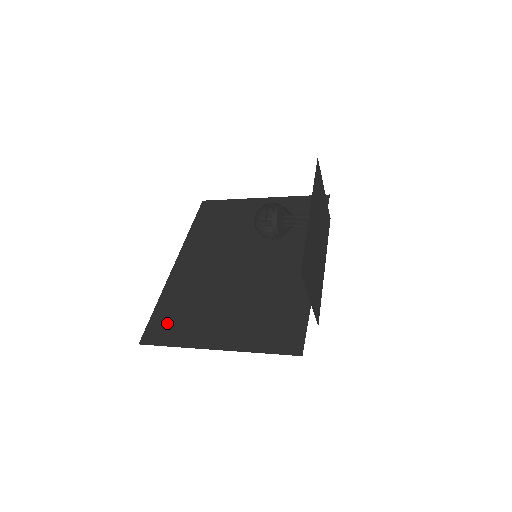
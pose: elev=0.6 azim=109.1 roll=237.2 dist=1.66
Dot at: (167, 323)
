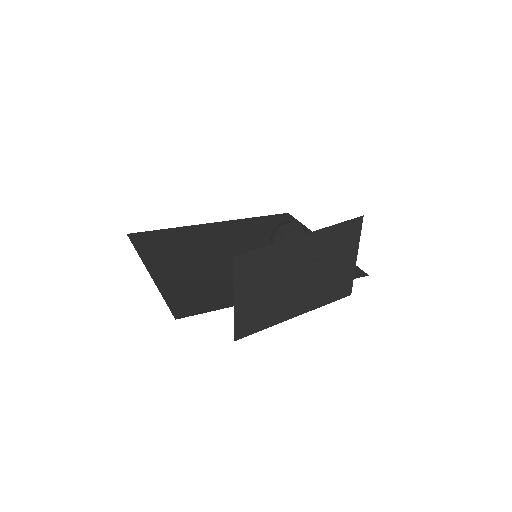
Dot at: (155, 239)
